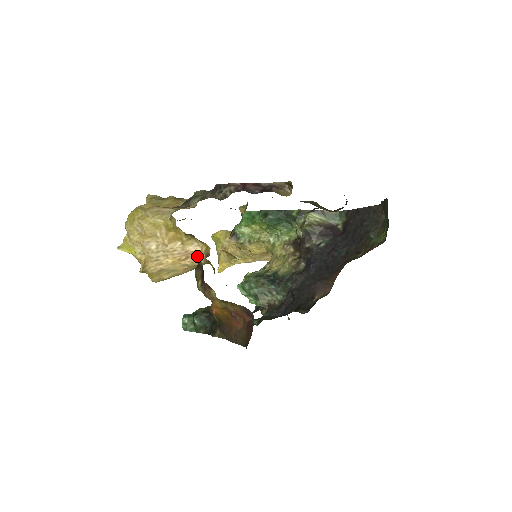
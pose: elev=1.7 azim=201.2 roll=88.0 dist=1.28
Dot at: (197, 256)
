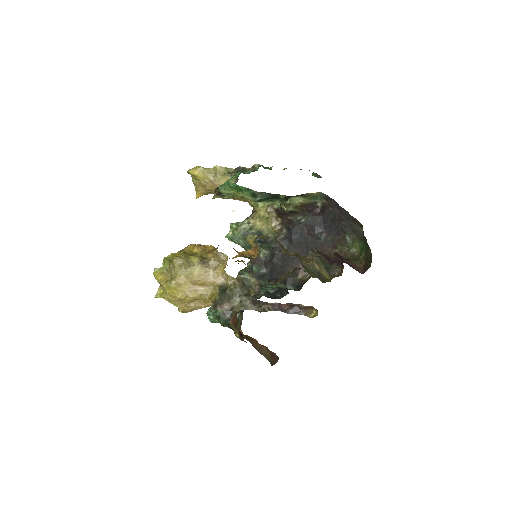
Dot at: occluded
